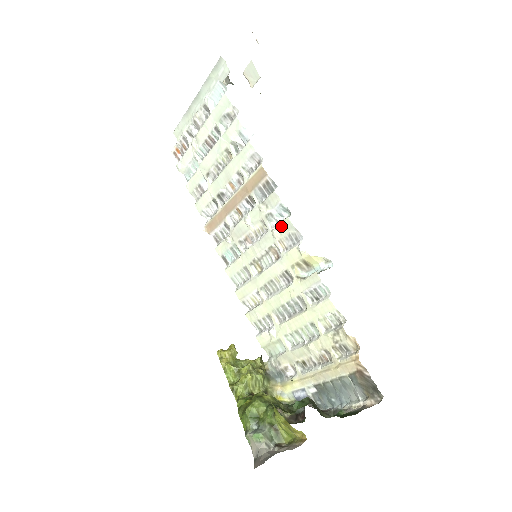
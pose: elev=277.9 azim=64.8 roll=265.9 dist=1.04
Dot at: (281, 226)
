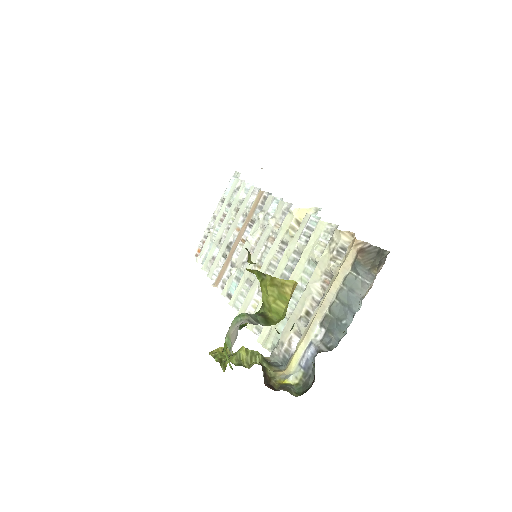
Dot at: (275, 212)
